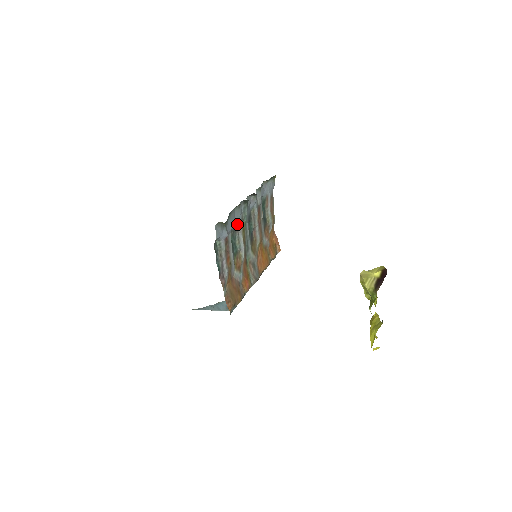
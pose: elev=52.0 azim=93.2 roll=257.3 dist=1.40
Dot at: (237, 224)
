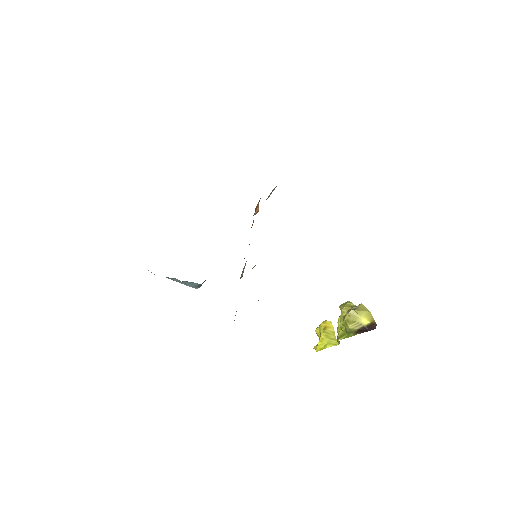
Dot at: occluded
